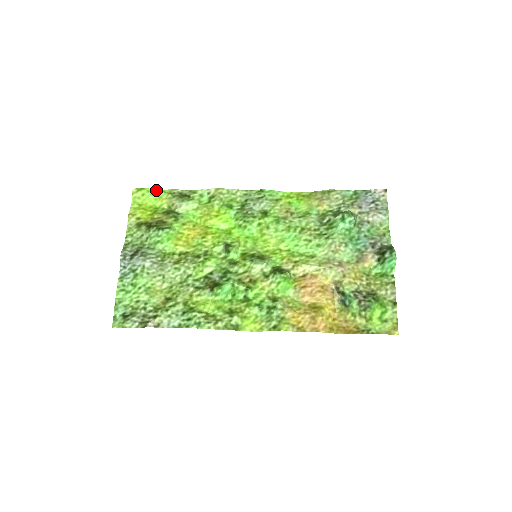
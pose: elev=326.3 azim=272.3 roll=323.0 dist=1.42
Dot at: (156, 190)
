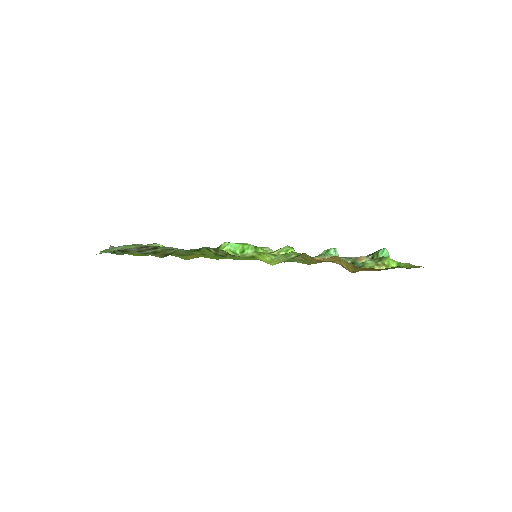
Dot at: occluded
